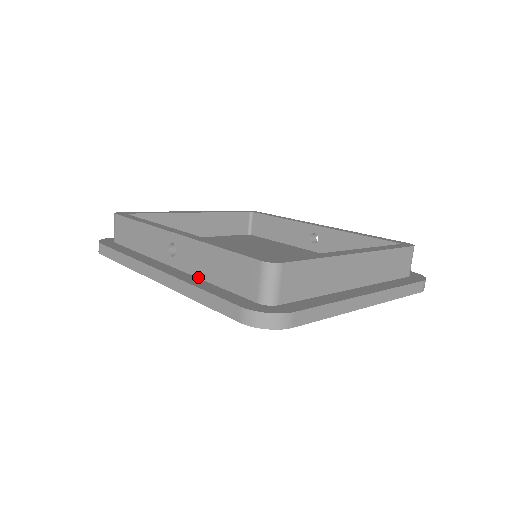
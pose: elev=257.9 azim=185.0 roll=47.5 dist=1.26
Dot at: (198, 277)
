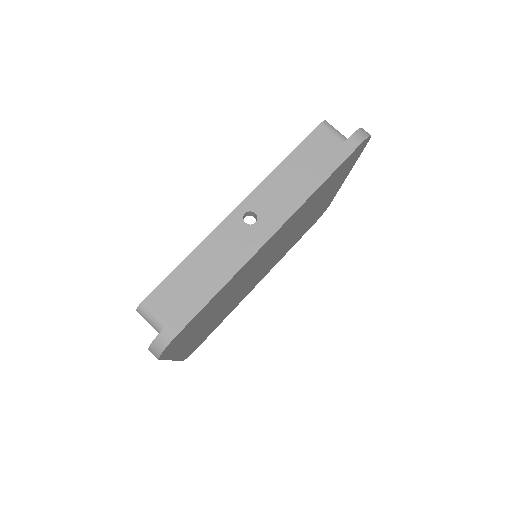
Dot at: occluded
